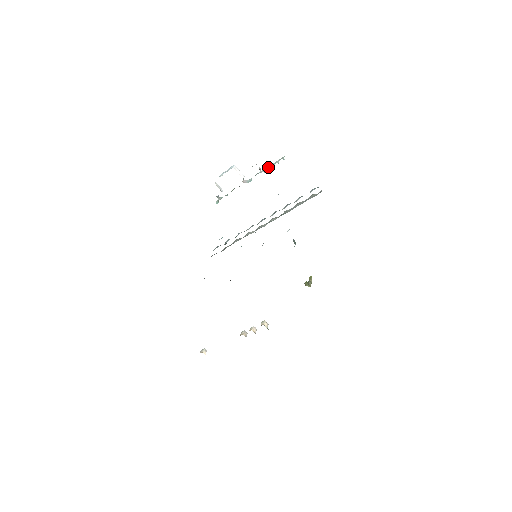
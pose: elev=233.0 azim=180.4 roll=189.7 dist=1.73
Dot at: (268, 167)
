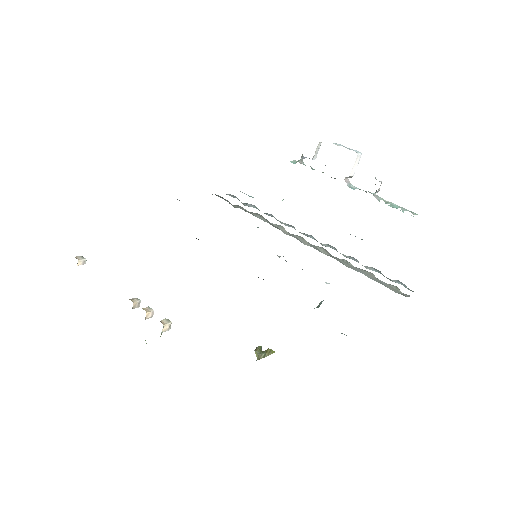
Dot at: (387, 201)
